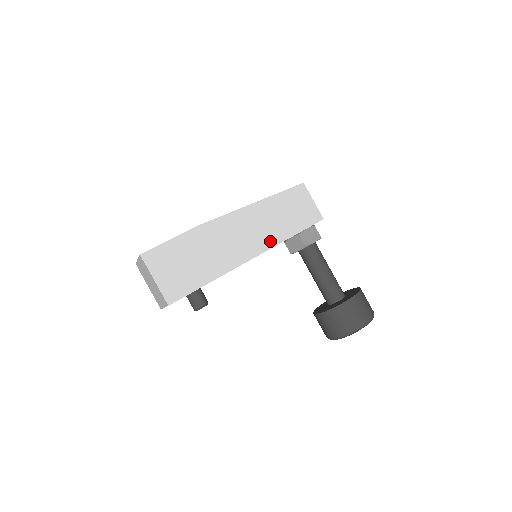
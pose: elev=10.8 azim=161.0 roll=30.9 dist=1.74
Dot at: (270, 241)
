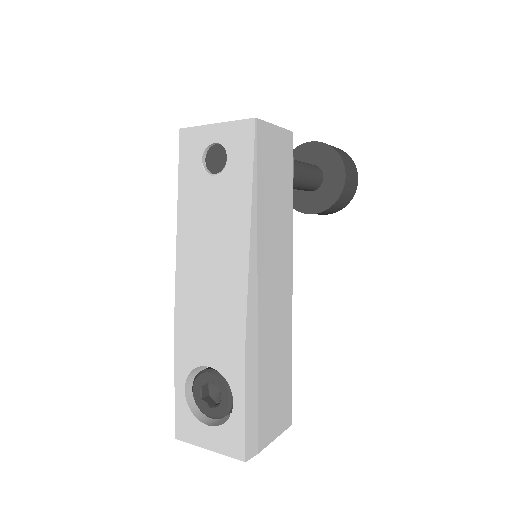
Dot at: (287, 241)
